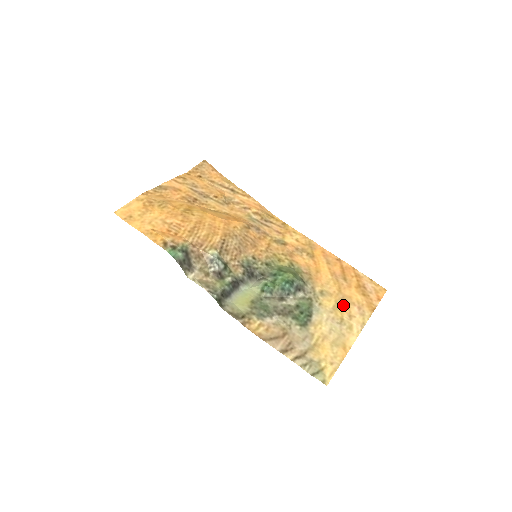
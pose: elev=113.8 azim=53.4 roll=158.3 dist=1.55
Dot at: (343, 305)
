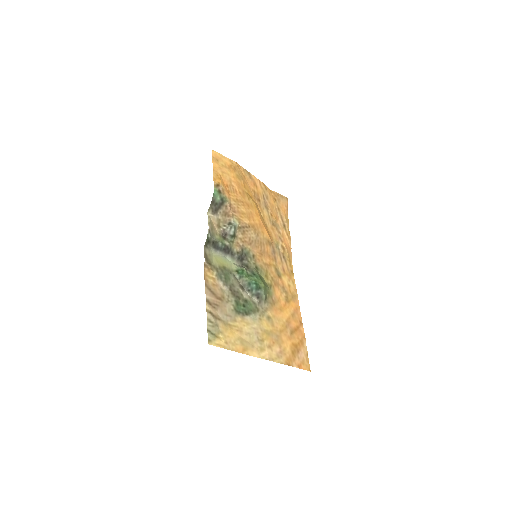
Dot at: (273, 338)
